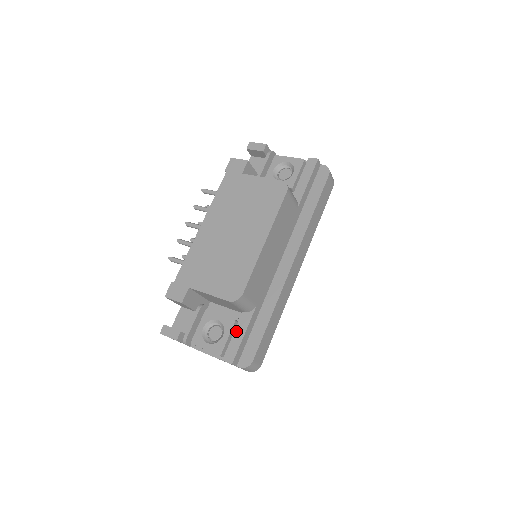
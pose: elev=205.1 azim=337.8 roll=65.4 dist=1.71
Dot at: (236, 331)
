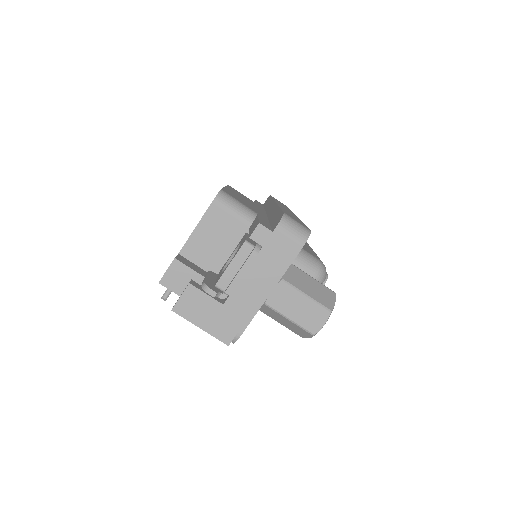
Dot at: (250, 229)
